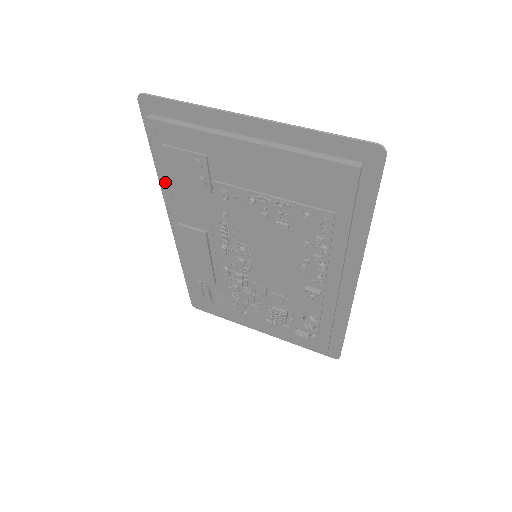
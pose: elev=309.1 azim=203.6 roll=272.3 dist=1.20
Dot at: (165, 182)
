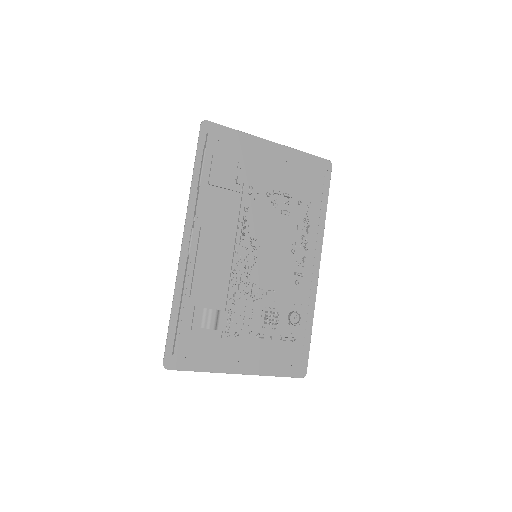
Dot at: (203, 185)
